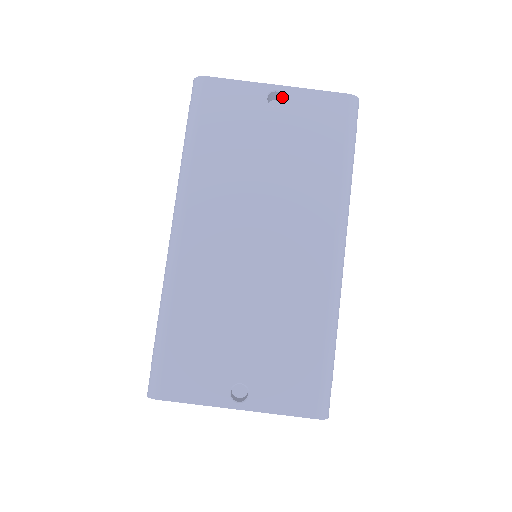
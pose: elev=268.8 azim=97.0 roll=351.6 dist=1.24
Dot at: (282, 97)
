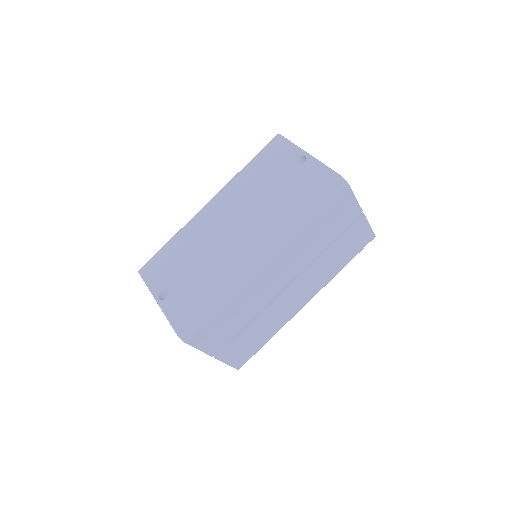
Dot at: (307, 161)
